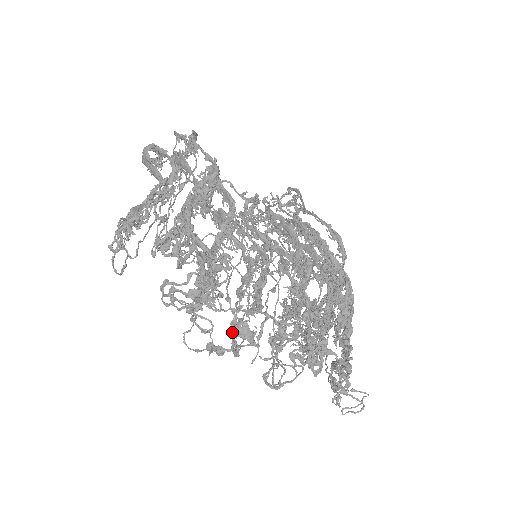
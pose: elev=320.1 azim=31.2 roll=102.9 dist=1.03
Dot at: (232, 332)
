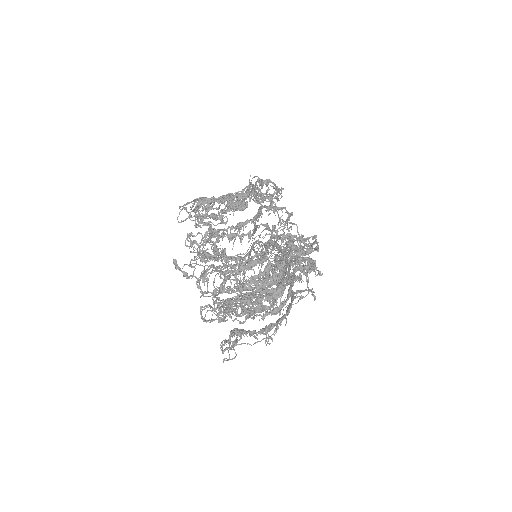
Dot at: (207, 279)
